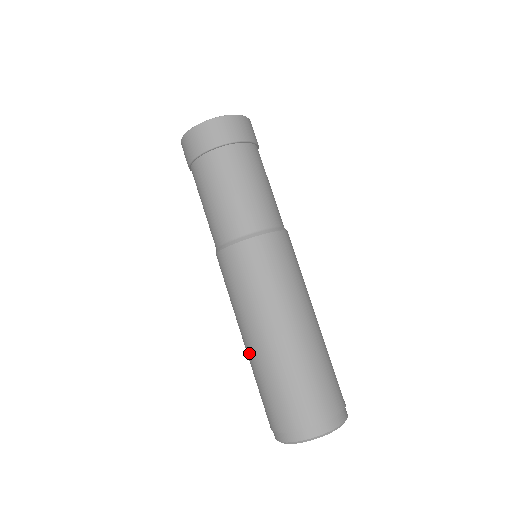
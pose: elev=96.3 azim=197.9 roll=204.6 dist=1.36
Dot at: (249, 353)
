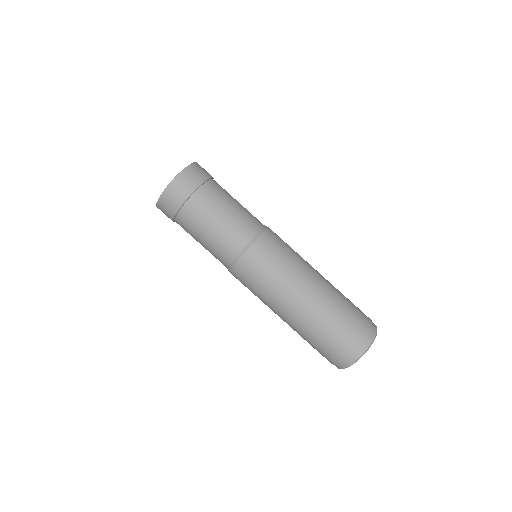
Dot at: (304, 313)
